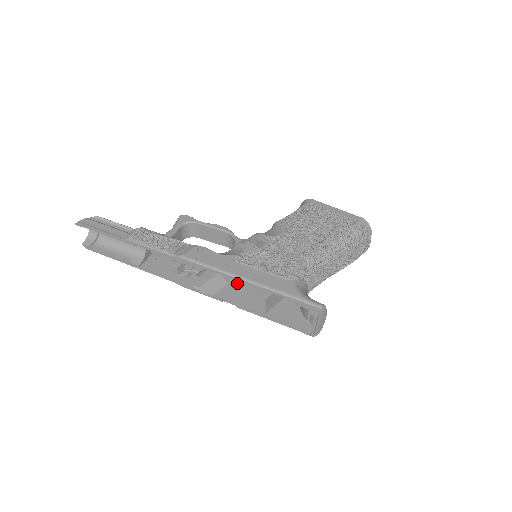
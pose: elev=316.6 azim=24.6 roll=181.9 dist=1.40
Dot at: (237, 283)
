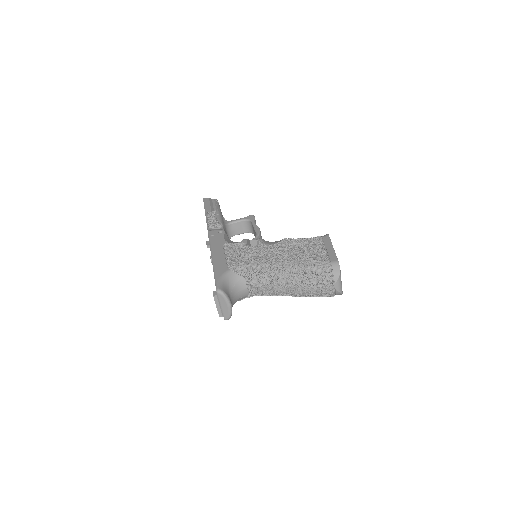
Dot at: occluded
